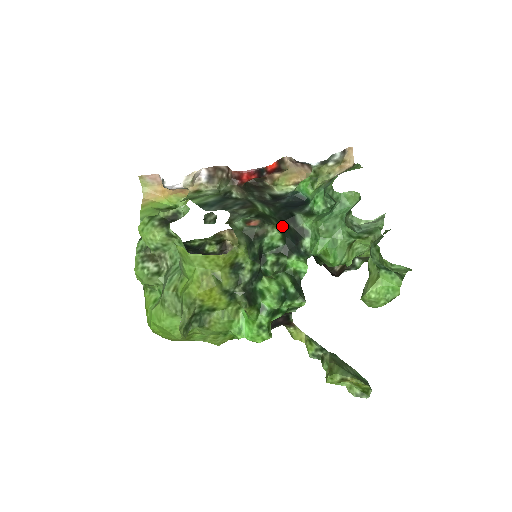
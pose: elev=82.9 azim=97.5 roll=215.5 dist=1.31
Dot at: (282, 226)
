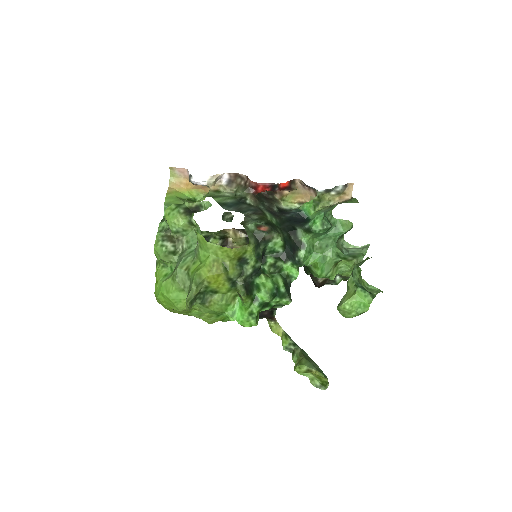
Dot at: (285, 236)
